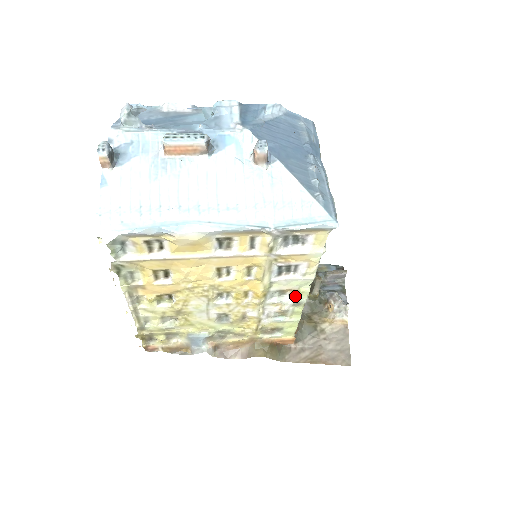
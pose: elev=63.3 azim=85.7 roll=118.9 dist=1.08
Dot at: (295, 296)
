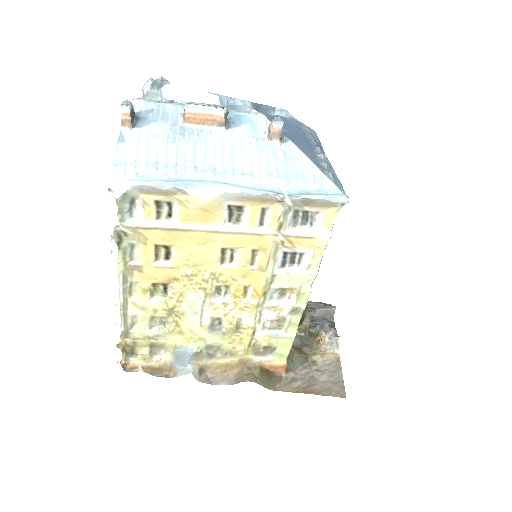
Dot at: (295, 299)
